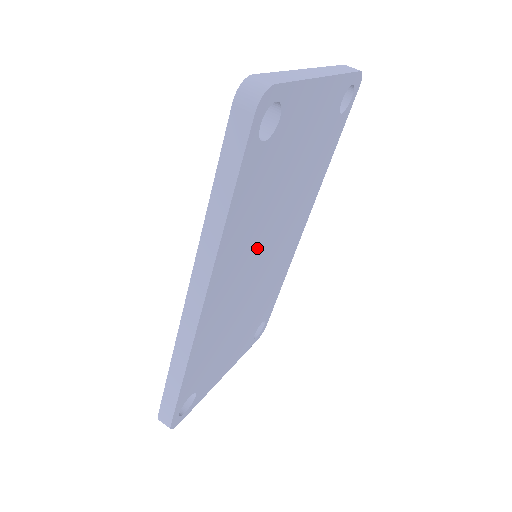
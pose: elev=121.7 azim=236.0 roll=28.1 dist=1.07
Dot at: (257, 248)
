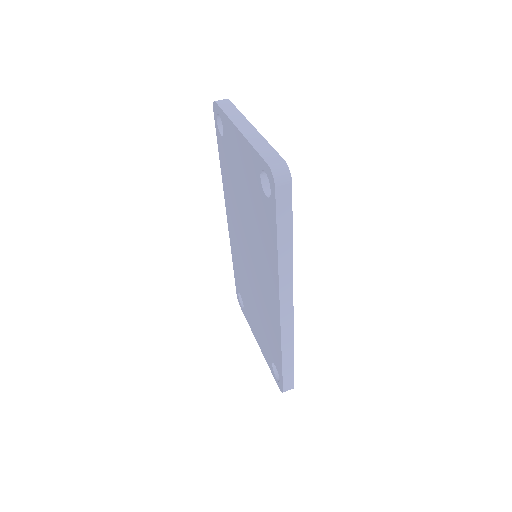
Dot at: occluded
